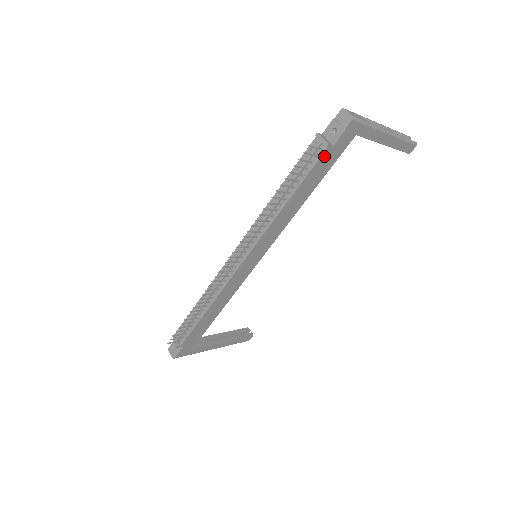
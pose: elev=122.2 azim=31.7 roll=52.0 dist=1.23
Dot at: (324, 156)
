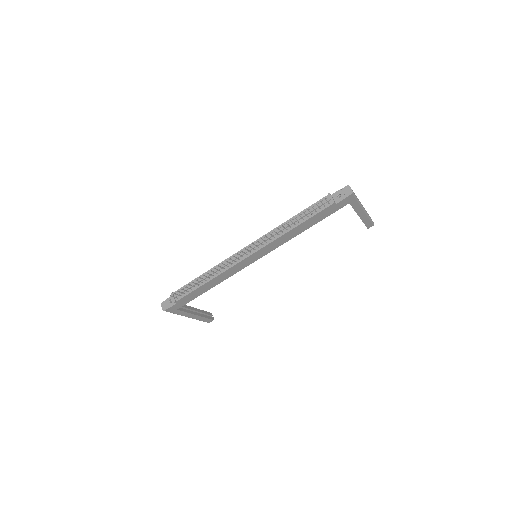
Dot at: (329, 208)
